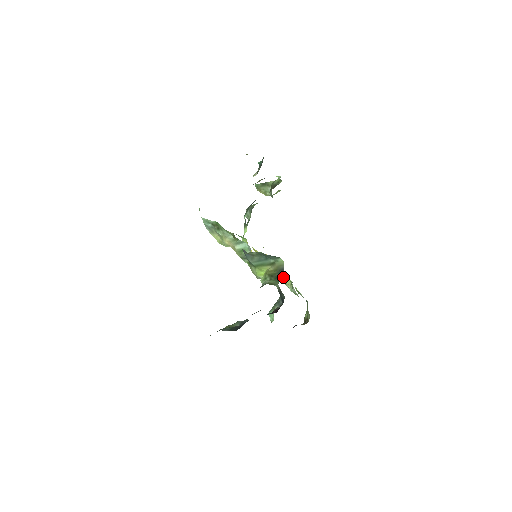
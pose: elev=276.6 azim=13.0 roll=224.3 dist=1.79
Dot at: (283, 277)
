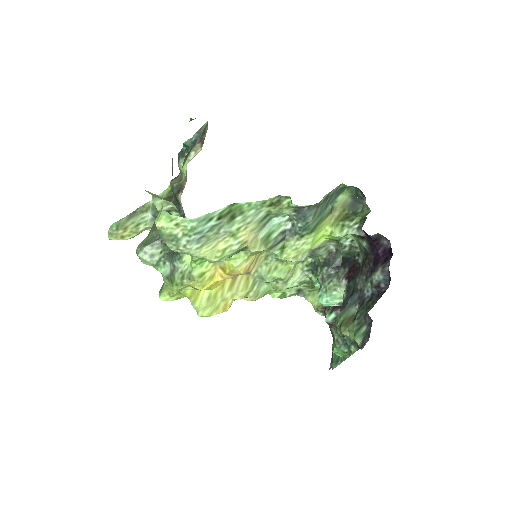
Dot at: (255, 294)
